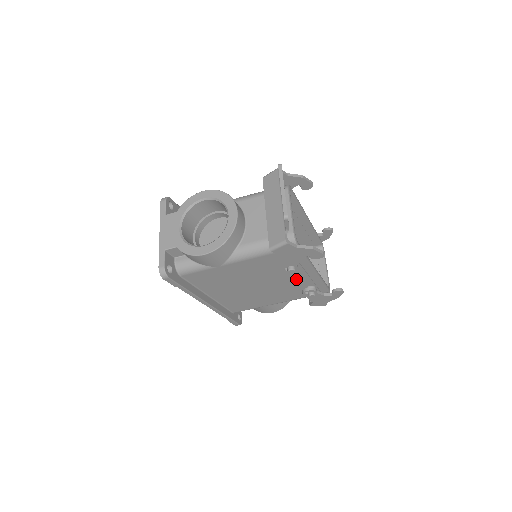
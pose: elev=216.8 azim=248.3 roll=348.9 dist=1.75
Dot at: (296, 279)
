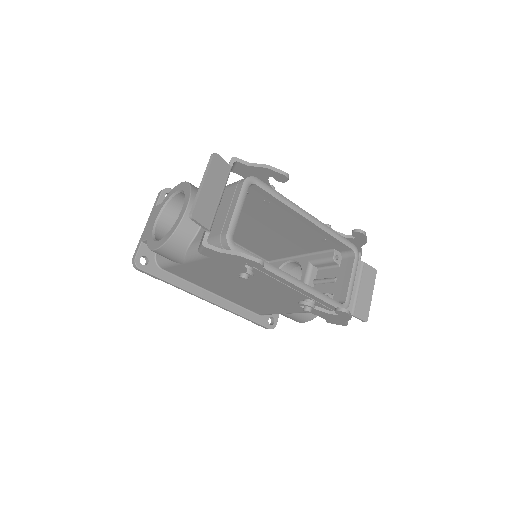
Dot at: (280, 288)
